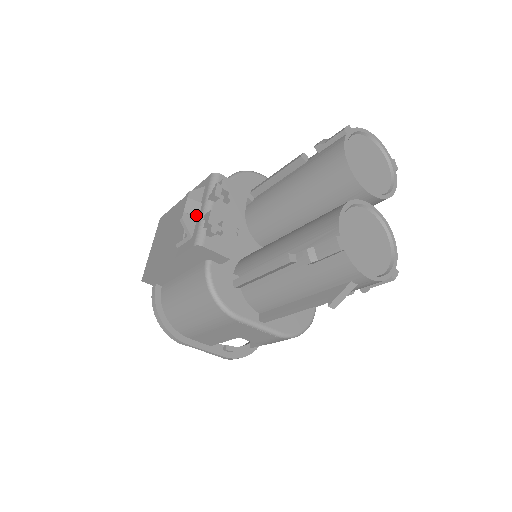
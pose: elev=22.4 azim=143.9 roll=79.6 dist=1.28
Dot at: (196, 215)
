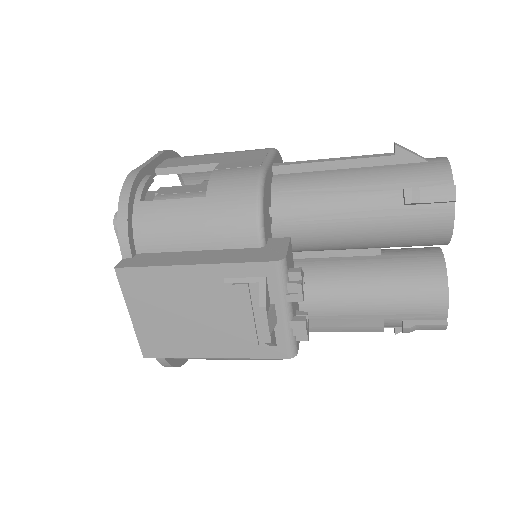
Dot at: (276, 323)
